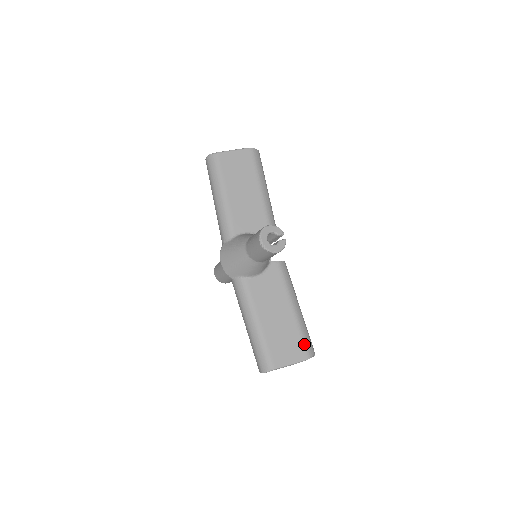
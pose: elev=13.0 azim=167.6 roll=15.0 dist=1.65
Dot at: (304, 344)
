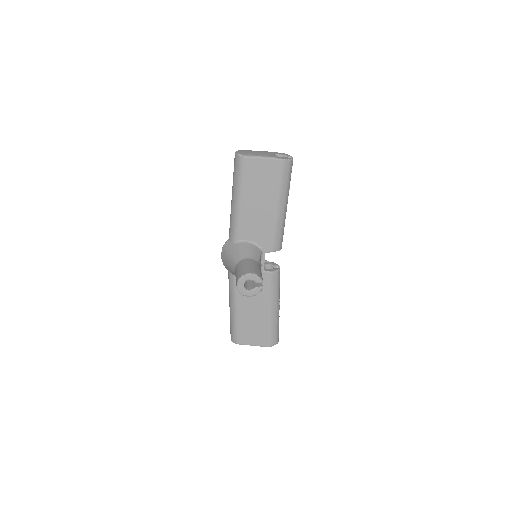
Dot at: (269, 337)
